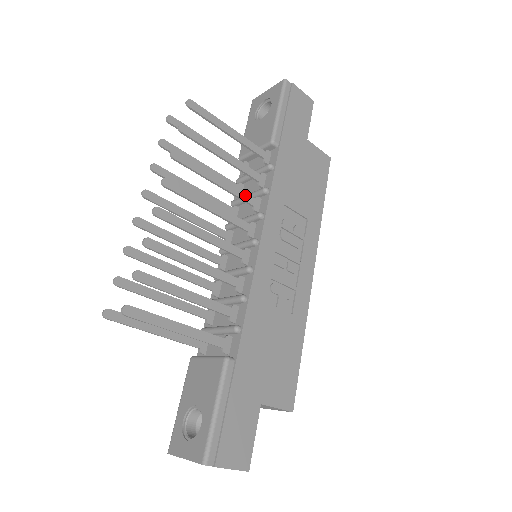
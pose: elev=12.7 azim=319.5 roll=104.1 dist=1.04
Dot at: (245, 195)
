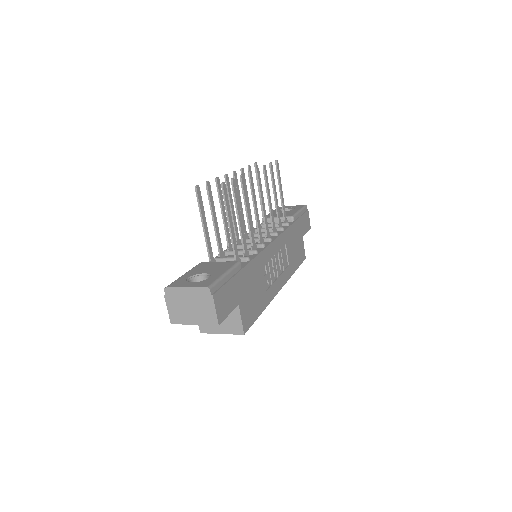
Dot at: (273, 220)
